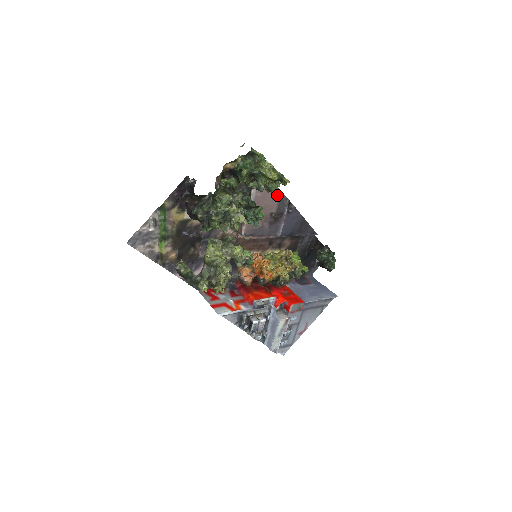
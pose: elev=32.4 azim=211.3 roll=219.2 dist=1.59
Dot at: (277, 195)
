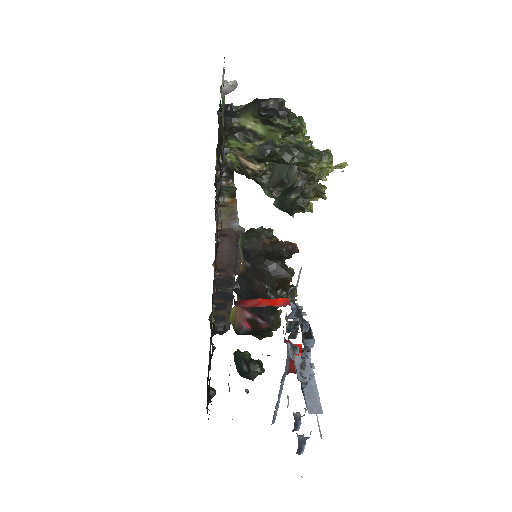
Dot at: occluded
